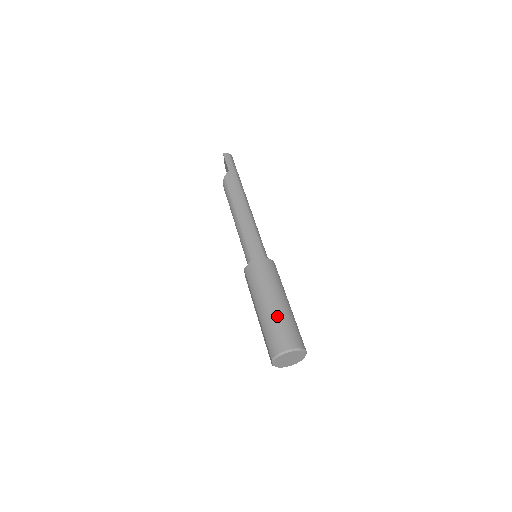
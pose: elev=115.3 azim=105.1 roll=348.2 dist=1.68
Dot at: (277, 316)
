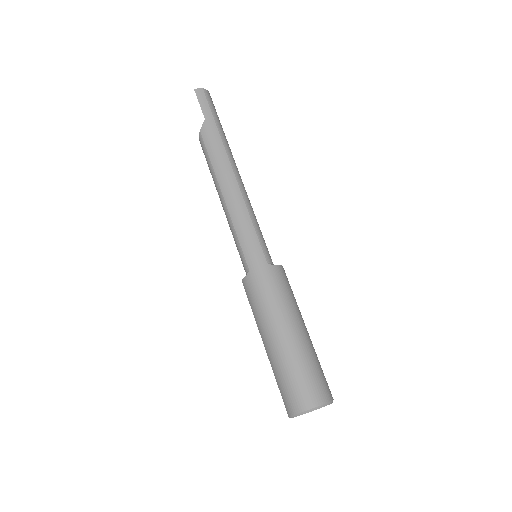
Dot at: (291, 359)
